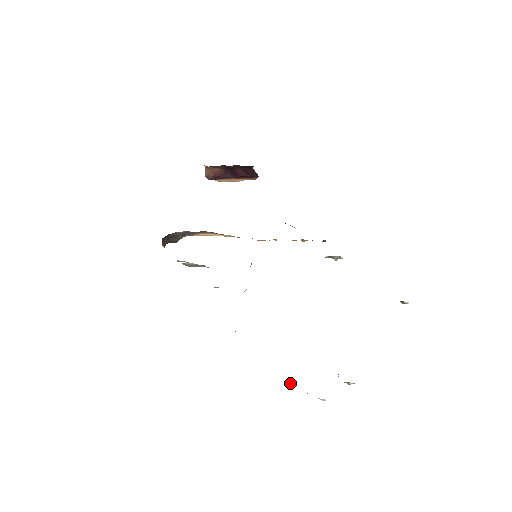
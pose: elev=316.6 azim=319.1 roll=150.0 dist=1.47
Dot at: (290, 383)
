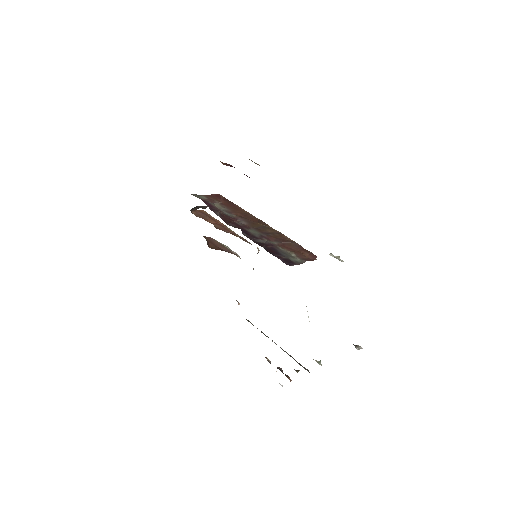
Dot at: (267, 359)
